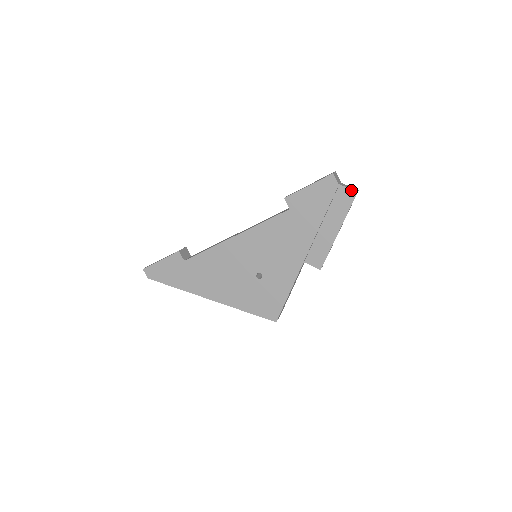
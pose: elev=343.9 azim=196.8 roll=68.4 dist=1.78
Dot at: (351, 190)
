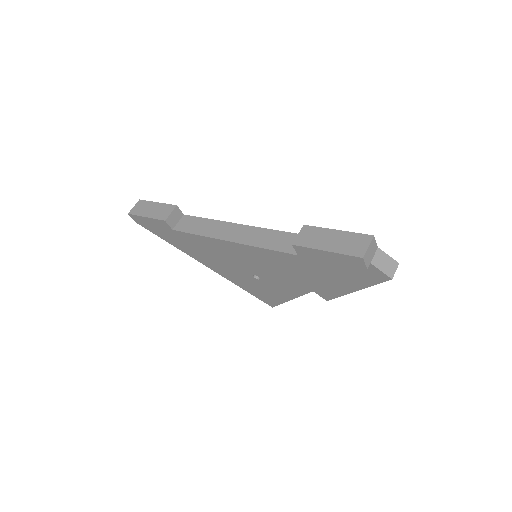
Dot at: (384, 274)
